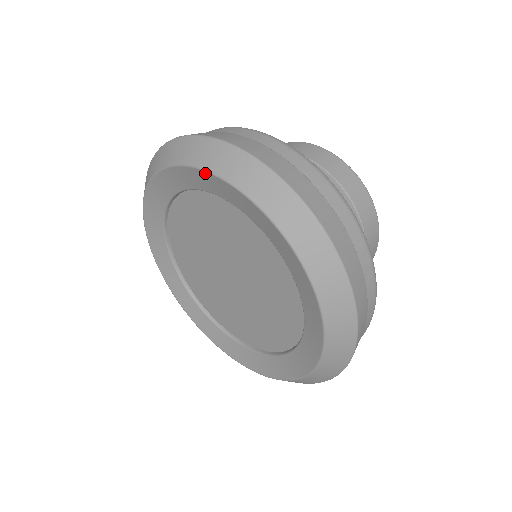
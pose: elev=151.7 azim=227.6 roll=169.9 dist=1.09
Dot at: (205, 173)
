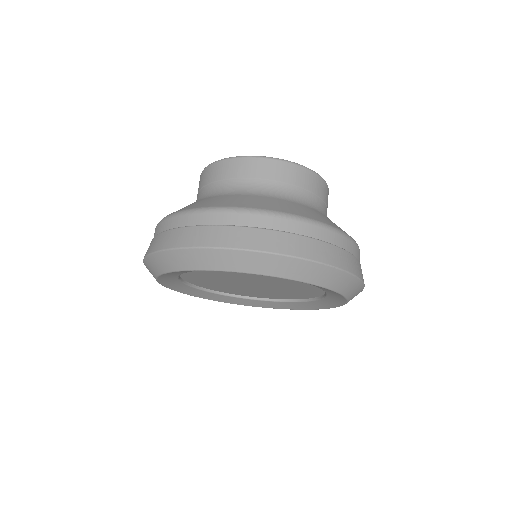
Dot at: occluded
